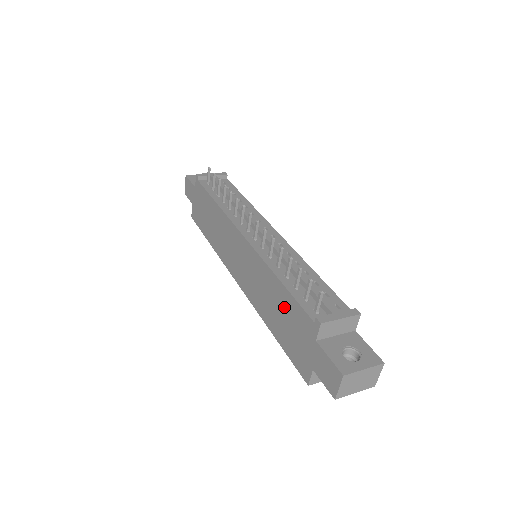
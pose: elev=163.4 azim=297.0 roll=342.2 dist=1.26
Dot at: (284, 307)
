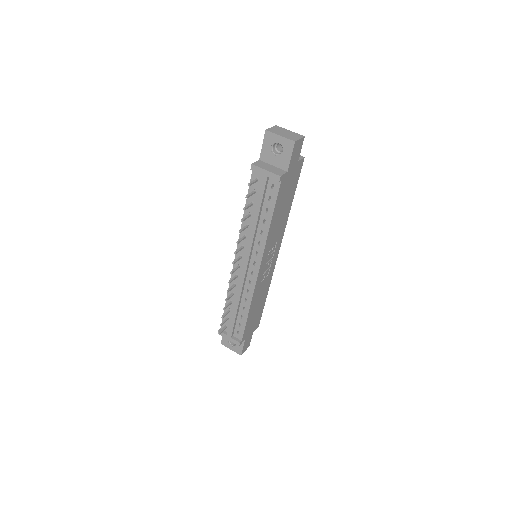
Dot at: occluded
